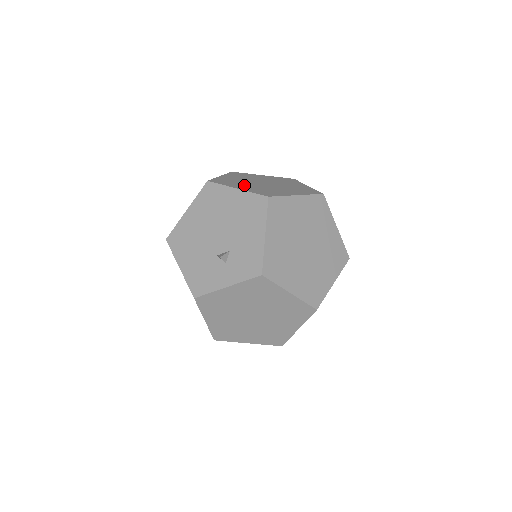
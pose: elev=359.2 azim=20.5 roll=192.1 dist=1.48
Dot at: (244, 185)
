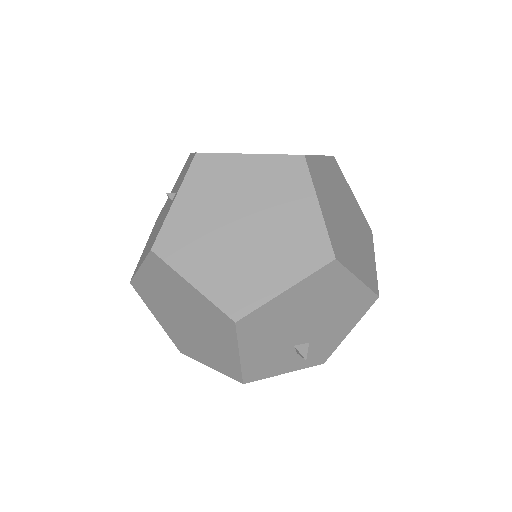
Dot at: (352, 252)
